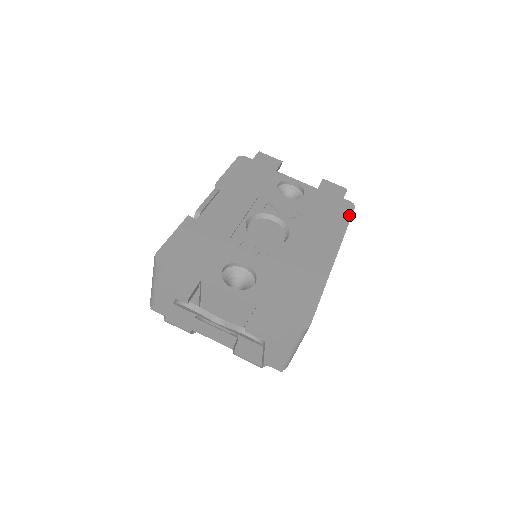
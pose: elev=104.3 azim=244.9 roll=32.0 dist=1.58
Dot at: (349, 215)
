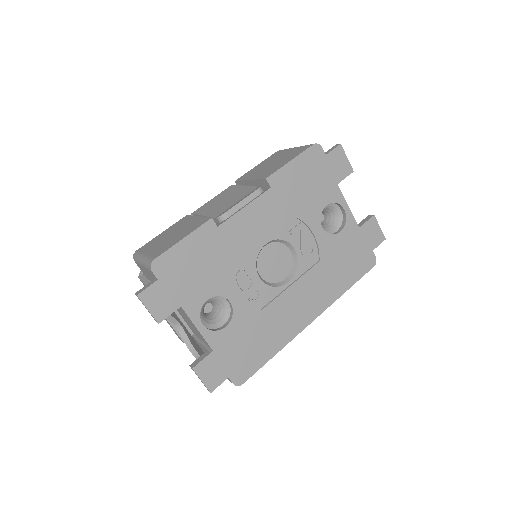
Dot at: (361, 275)
